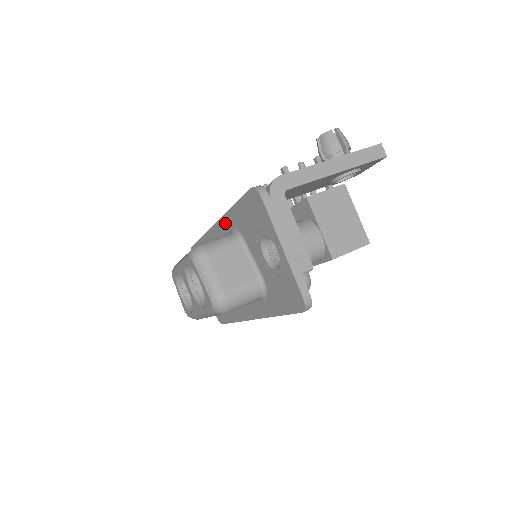
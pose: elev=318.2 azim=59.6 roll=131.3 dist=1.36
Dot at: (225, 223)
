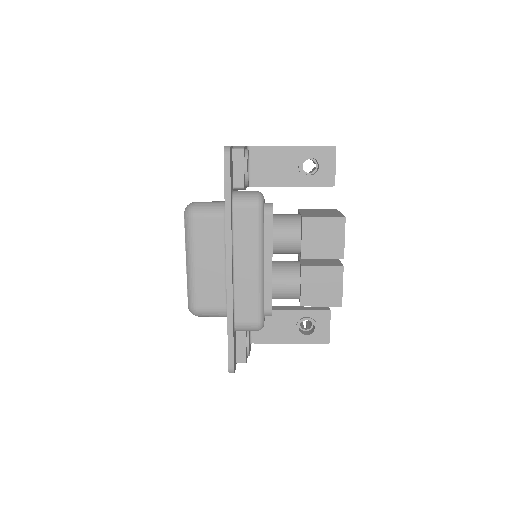
Dot at: occluded
